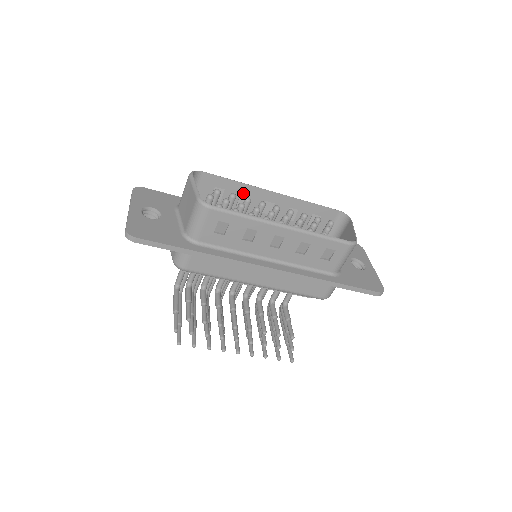
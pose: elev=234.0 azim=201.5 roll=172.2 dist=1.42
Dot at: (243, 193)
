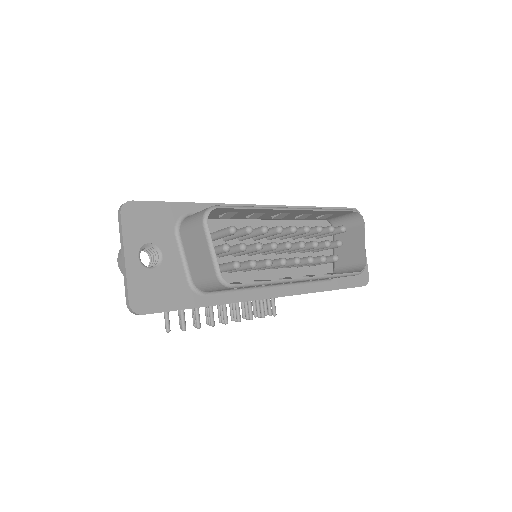
Dot at: (259, 212)
